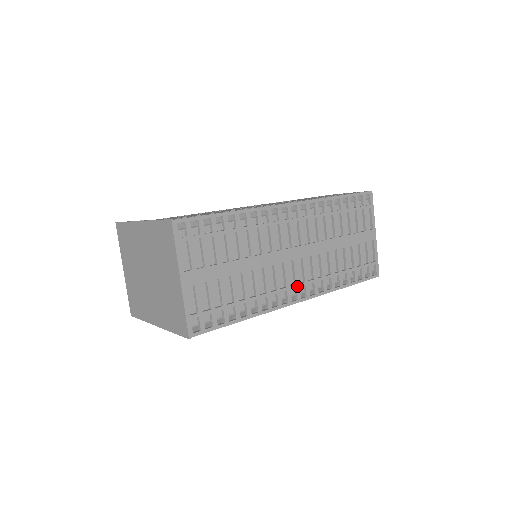
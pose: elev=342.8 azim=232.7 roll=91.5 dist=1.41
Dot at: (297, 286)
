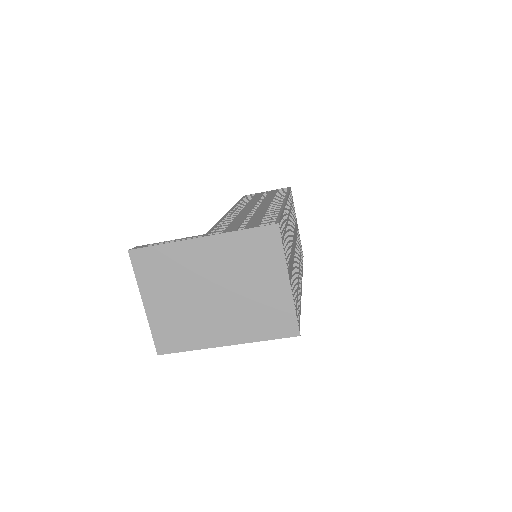
Dot at: (299, 273)
